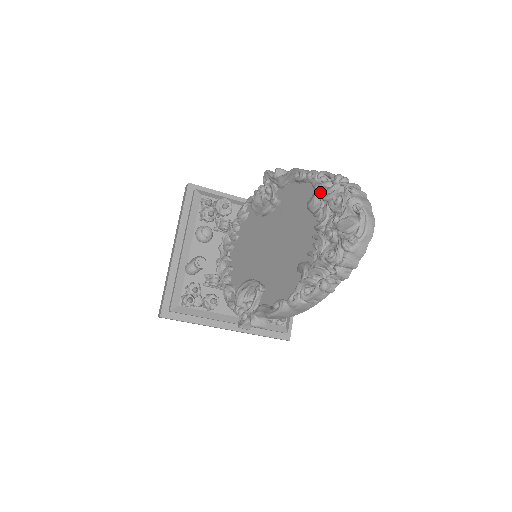
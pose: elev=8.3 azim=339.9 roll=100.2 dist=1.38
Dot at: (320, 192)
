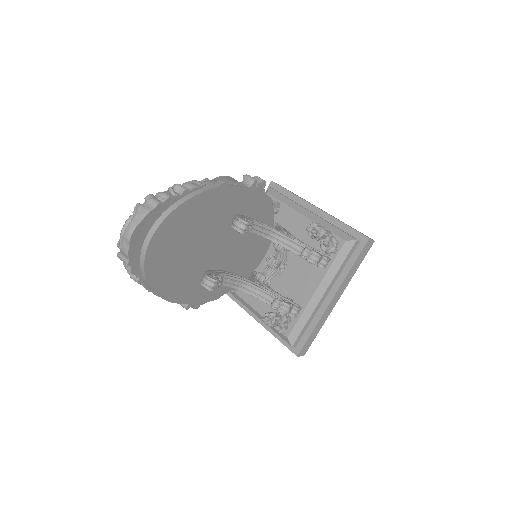
Dot at: occluded
